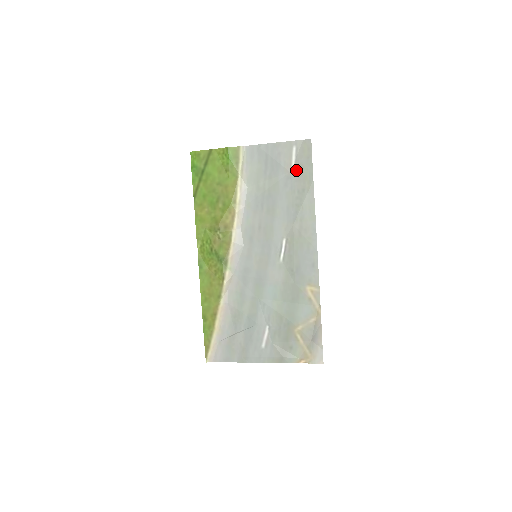
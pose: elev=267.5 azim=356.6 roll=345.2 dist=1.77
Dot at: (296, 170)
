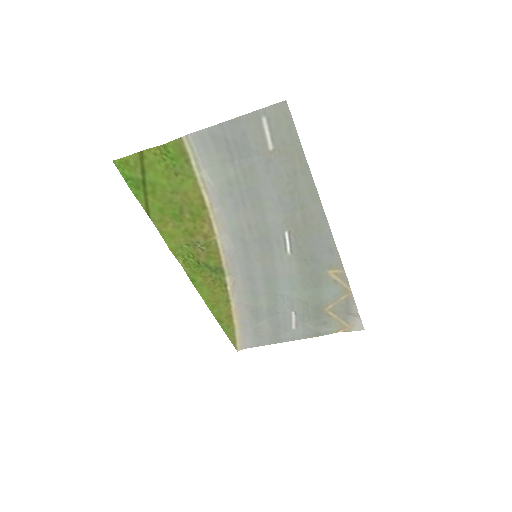
Dot at: (276, 149)
